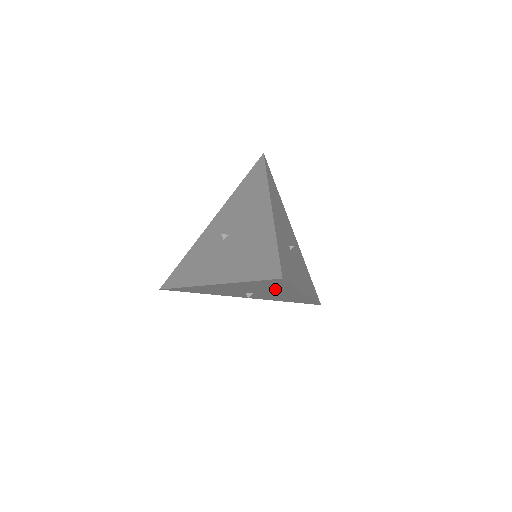
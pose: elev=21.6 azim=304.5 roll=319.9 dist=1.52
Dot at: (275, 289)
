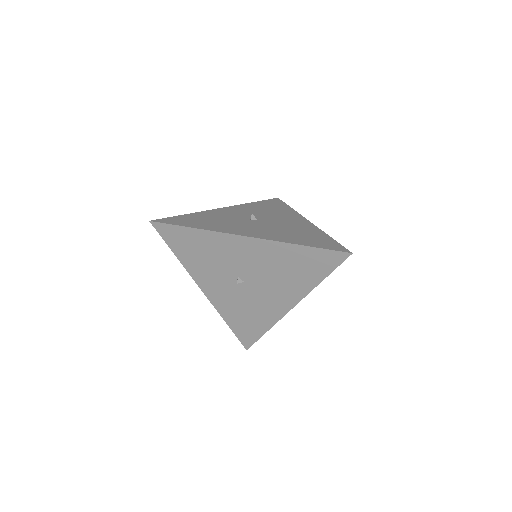
Dot at: (290, 280)
